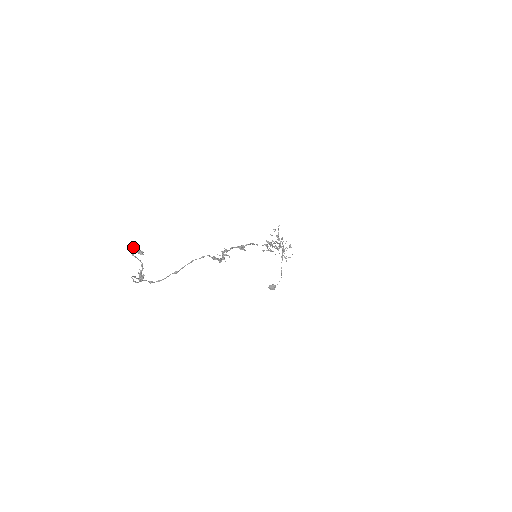
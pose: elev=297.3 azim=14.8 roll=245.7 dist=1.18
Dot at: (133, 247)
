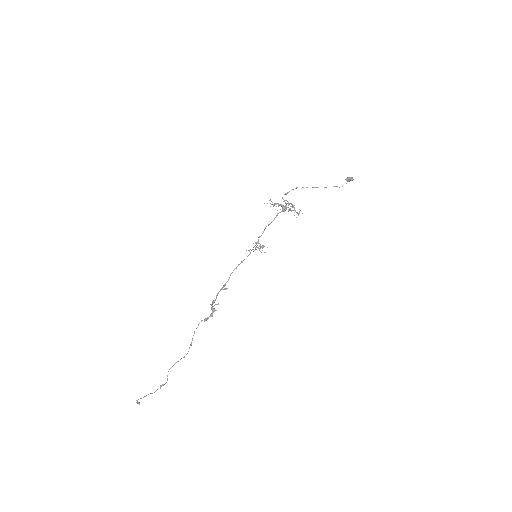
Dot at: occluded
